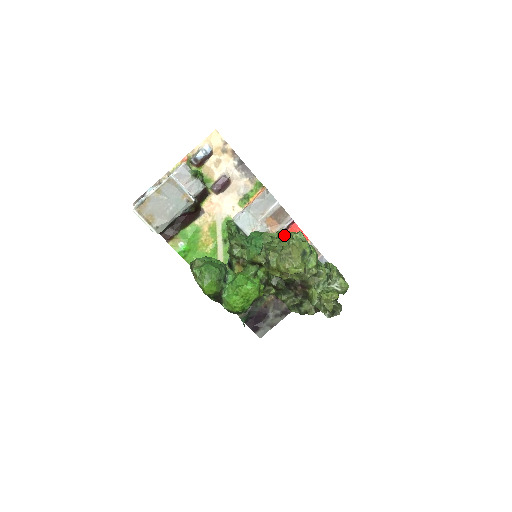
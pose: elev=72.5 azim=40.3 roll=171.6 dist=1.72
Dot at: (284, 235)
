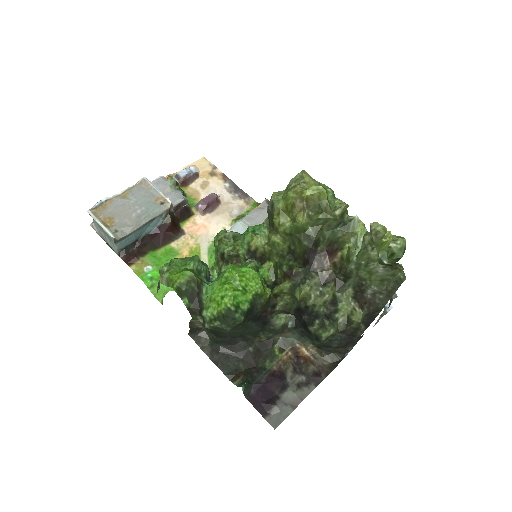
Dot at: occluded
